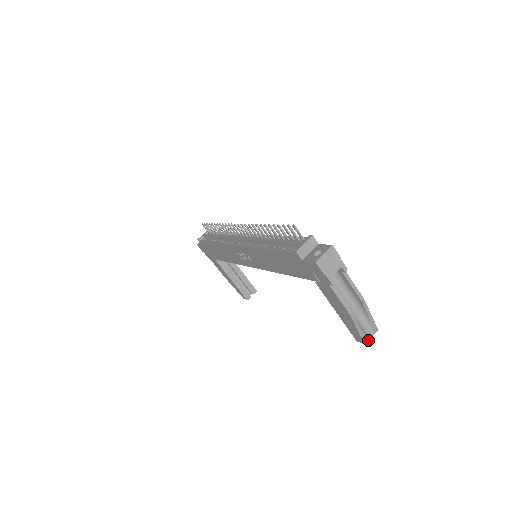
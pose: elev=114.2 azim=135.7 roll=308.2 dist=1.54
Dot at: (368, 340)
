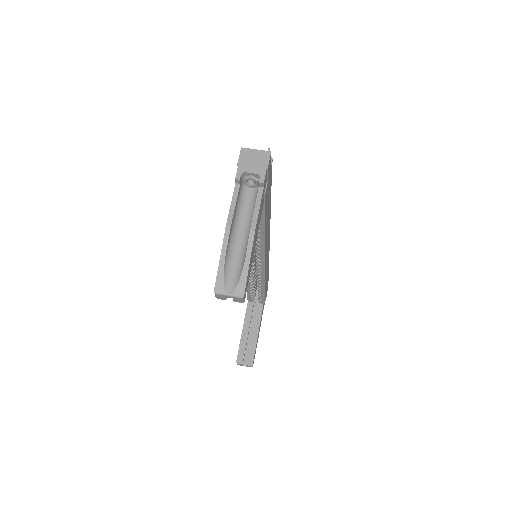
Dot at: (222, 292)
